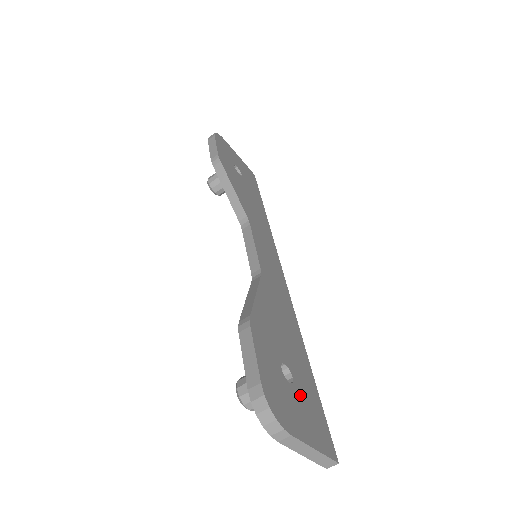
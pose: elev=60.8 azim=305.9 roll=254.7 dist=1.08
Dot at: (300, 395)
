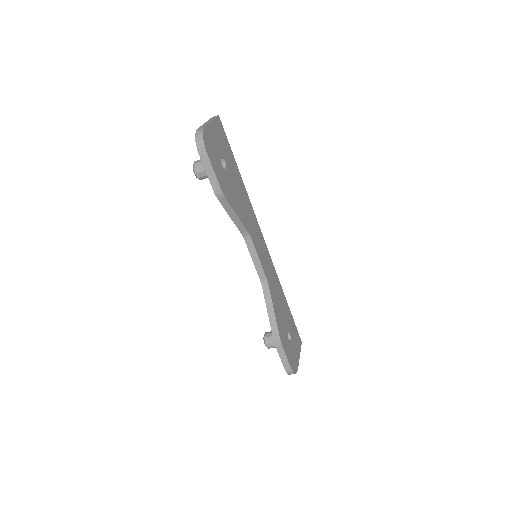
Dot at: (293, 338)
